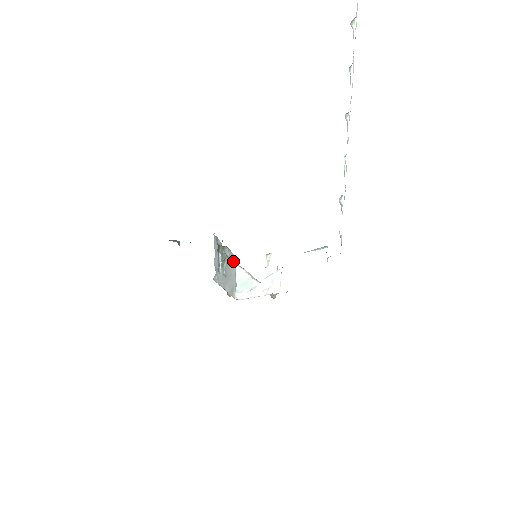
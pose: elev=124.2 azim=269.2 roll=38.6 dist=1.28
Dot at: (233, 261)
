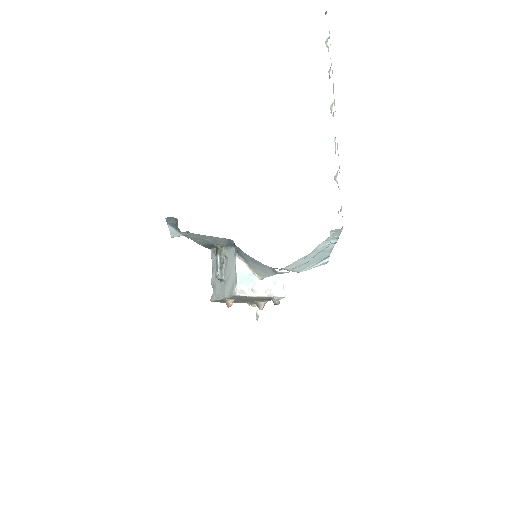
Dot at: (232, 255)
